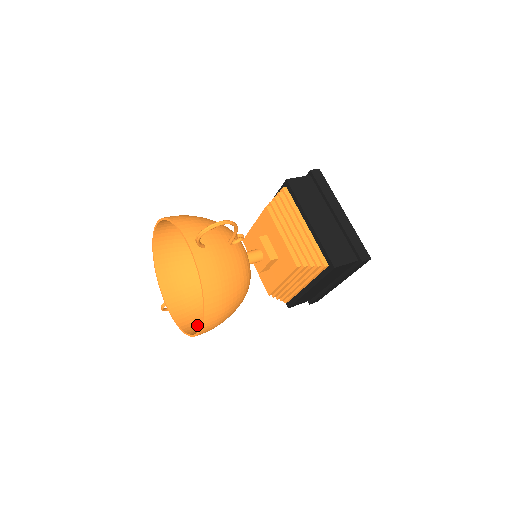
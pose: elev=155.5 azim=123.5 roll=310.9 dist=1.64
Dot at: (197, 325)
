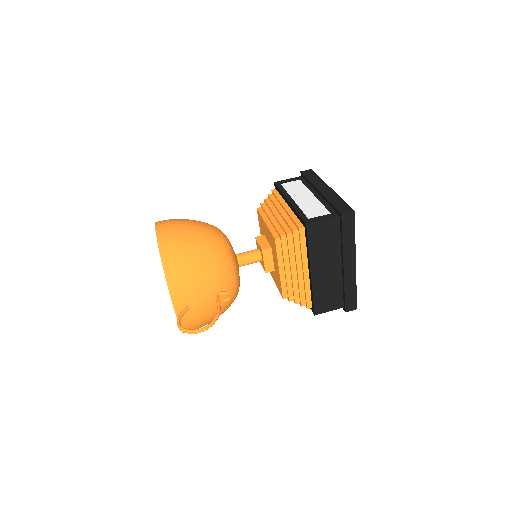
Dot at: occluded
